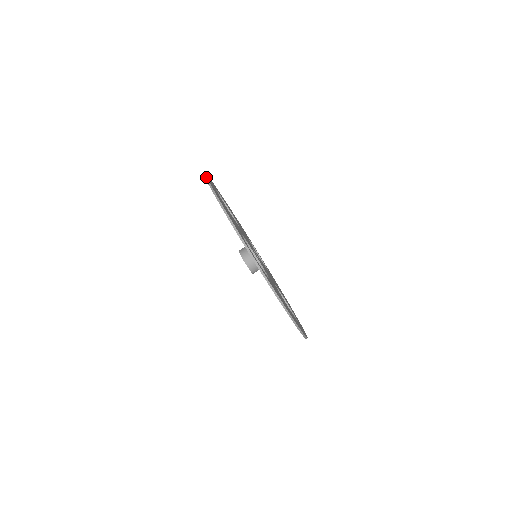
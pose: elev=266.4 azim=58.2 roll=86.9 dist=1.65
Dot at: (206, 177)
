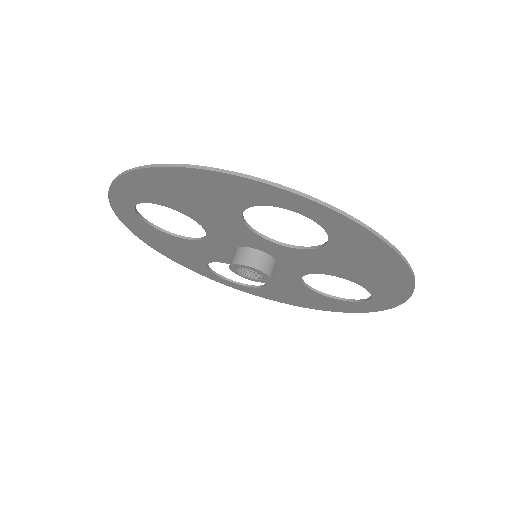
Dot at: (126, 170)
